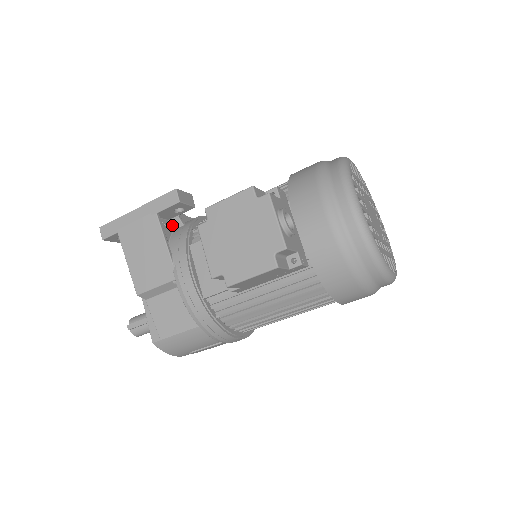
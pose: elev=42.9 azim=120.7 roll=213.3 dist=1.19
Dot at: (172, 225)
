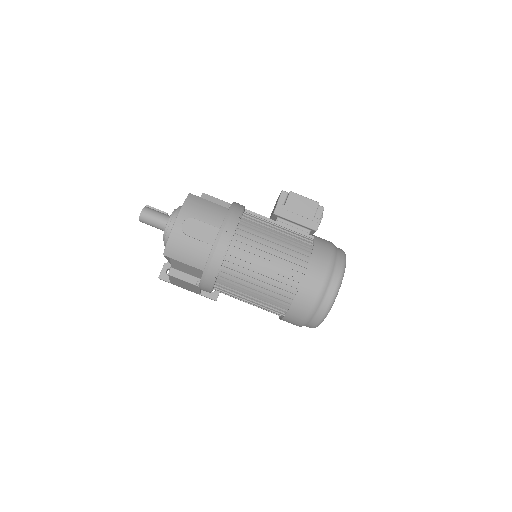
Dot at: occluded
